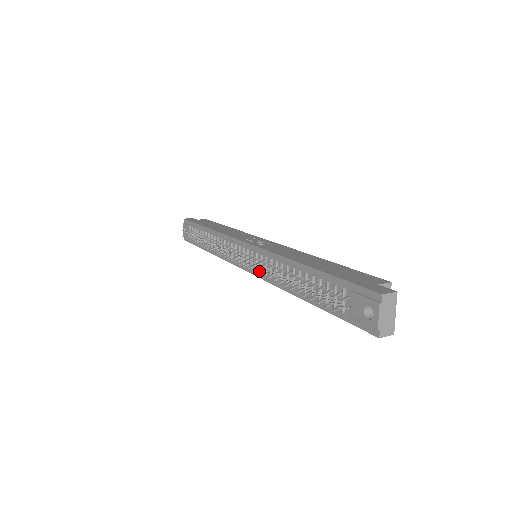
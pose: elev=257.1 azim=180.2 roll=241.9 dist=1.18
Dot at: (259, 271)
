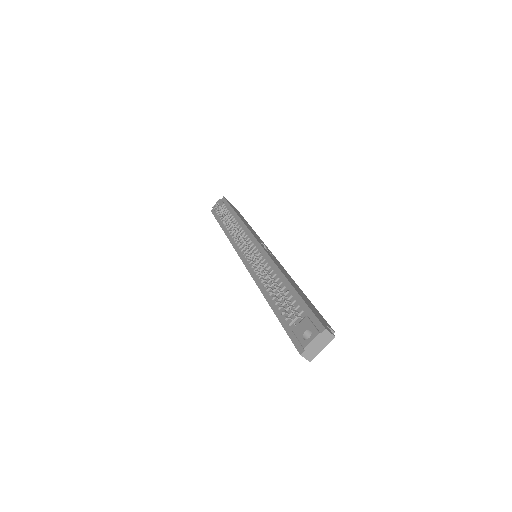
Dot at: (253, 263)
